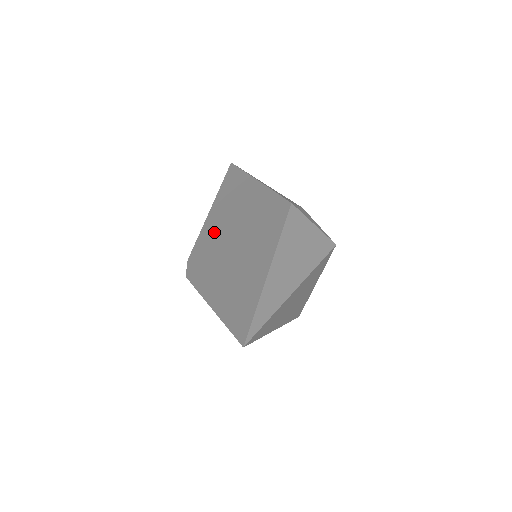
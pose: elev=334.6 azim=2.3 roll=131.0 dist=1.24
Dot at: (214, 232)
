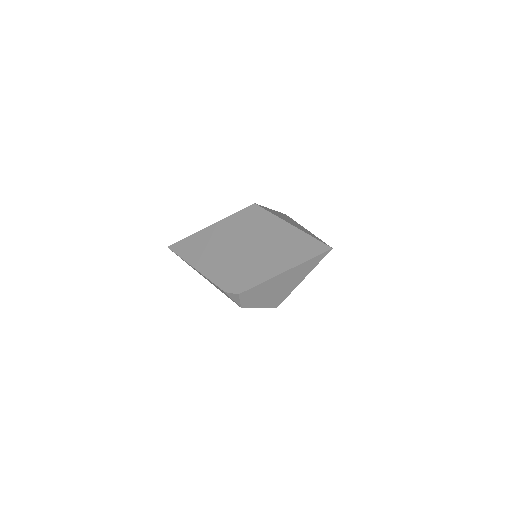
Dot at: (221, 266)
